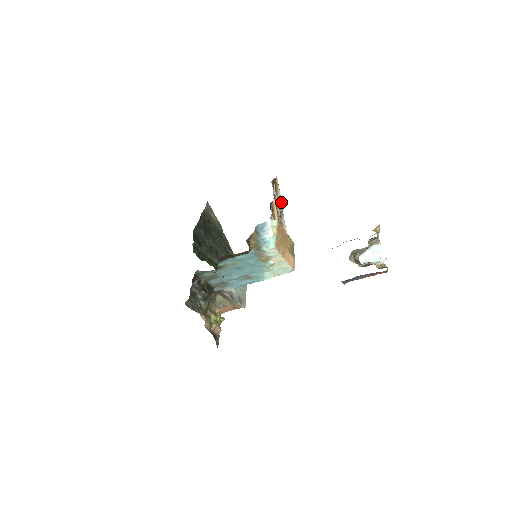
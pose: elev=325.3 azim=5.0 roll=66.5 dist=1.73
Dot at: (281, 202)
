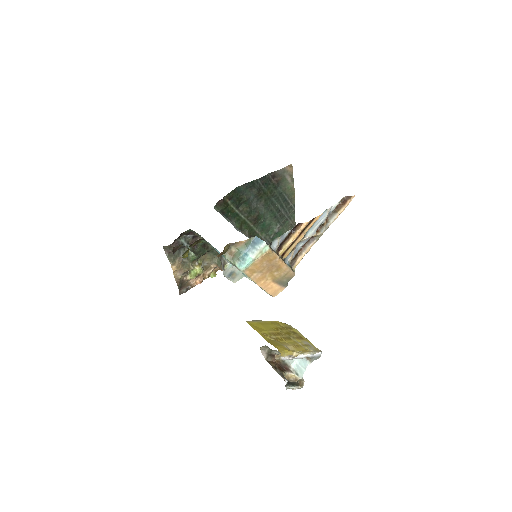
Dot at: occluded
